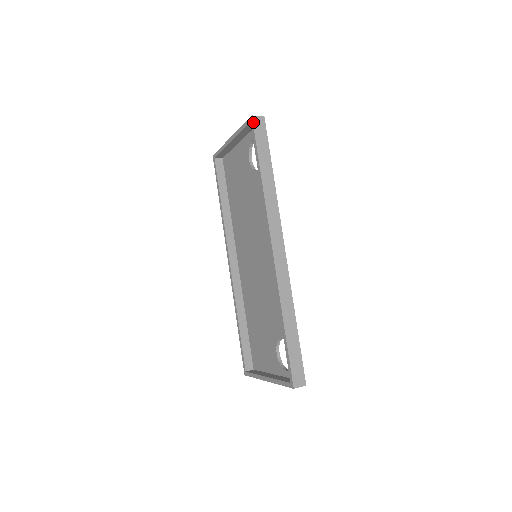
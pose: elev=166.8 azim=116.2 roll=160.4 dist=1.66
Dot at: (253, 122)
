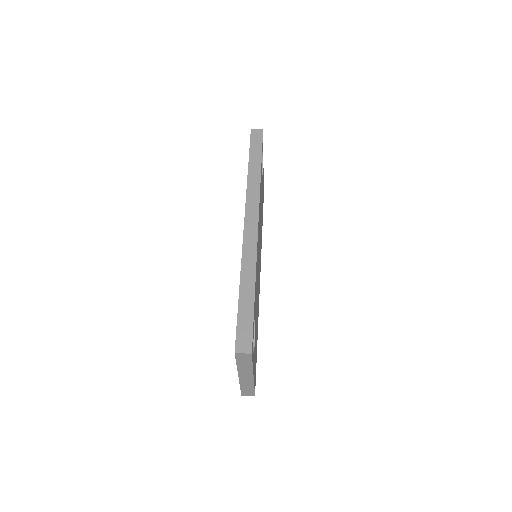
Dot at: (251, 133)
